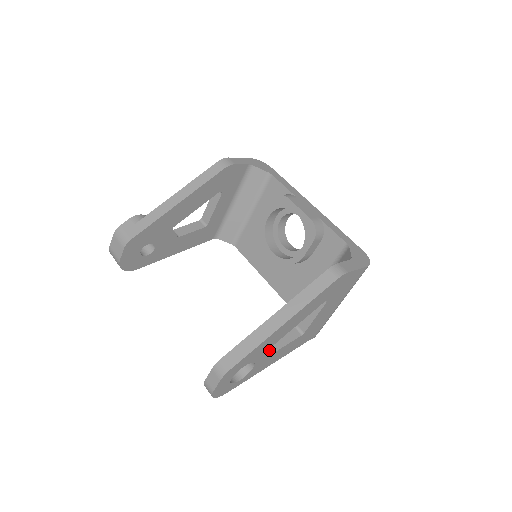
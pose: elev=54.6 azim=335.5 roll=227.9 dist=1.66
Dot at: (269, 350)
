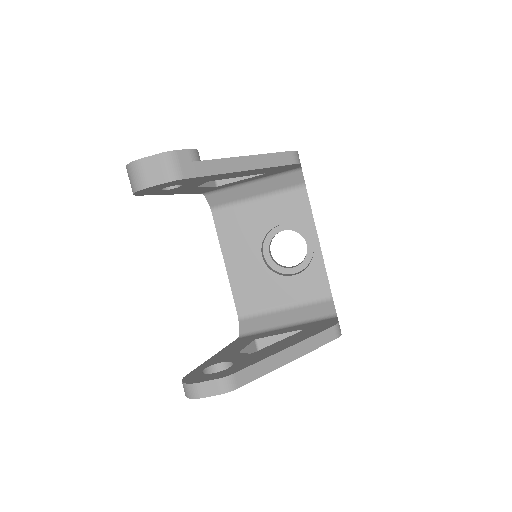
Dot at: occluded
